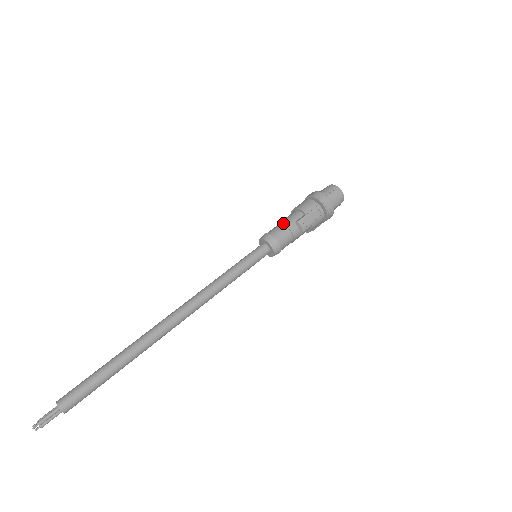
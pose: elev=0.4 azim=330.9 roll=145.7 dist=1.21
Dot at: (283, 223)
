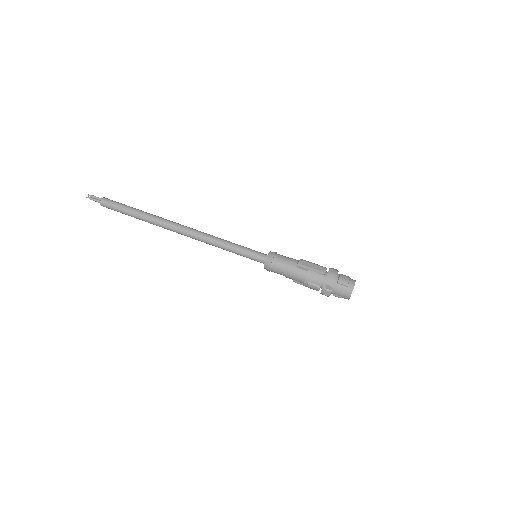
Dot at: occluded
